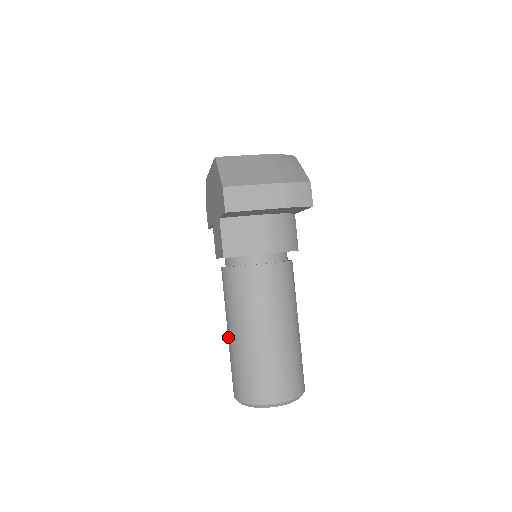
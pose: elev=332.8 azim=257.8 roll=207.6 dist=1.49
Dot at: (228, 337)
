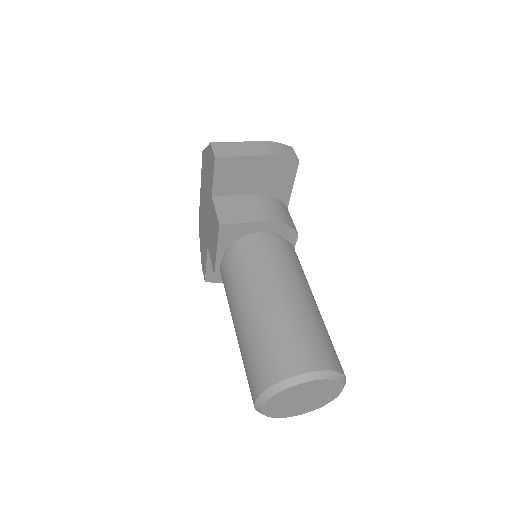
Dot at: (236, 331)
